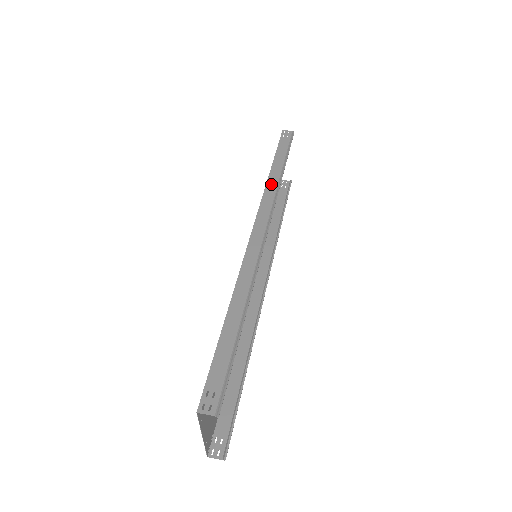
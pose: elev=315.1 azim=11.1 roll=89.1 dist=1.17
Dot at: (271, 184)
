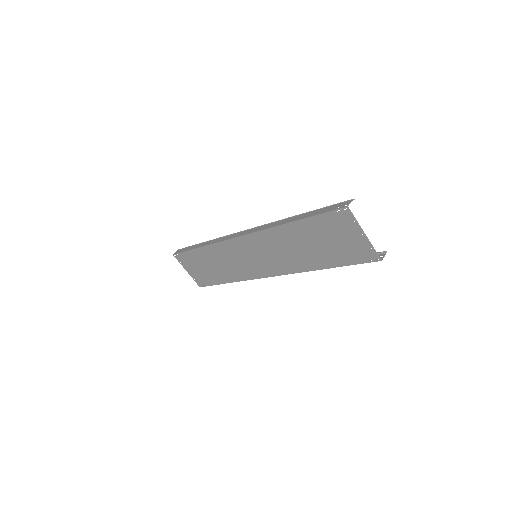
Dot at: (212, 242)
